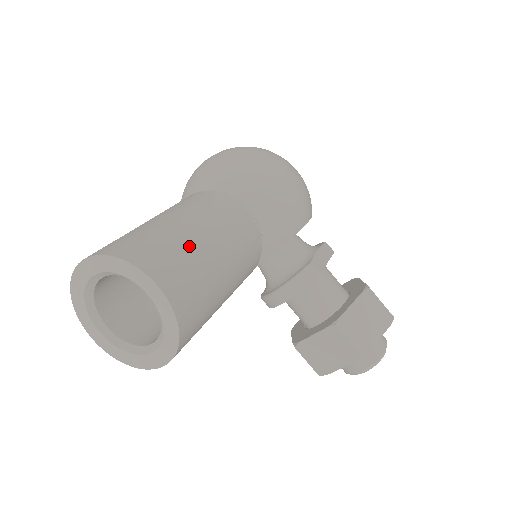
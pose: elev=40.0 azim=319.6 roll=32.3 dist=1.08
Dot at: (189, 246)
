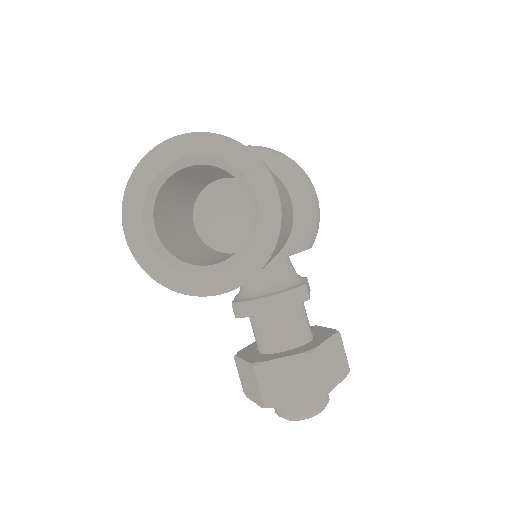
Dot at: occluded
